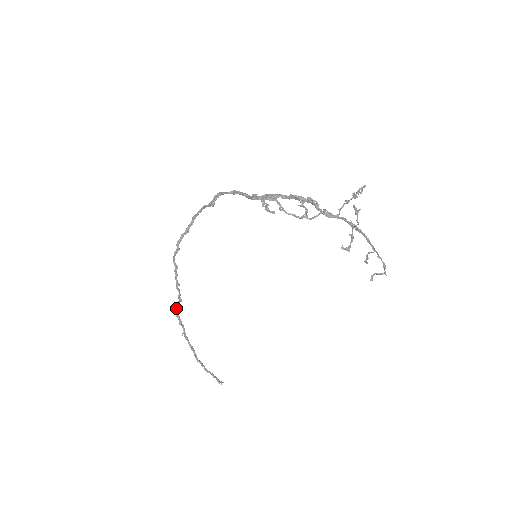
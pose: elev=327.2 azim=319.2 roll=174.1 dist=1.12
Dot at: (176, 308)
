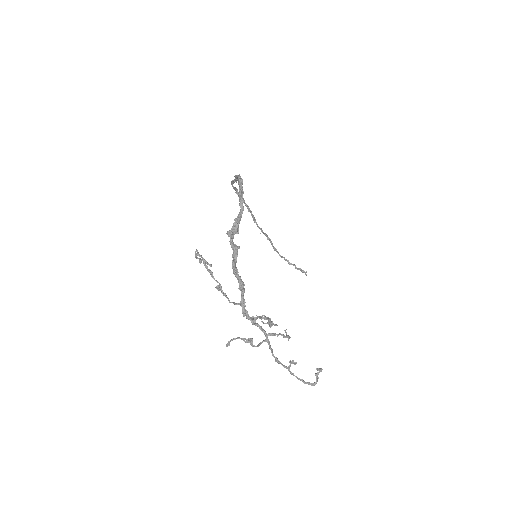
Dot at: (253, 215)
